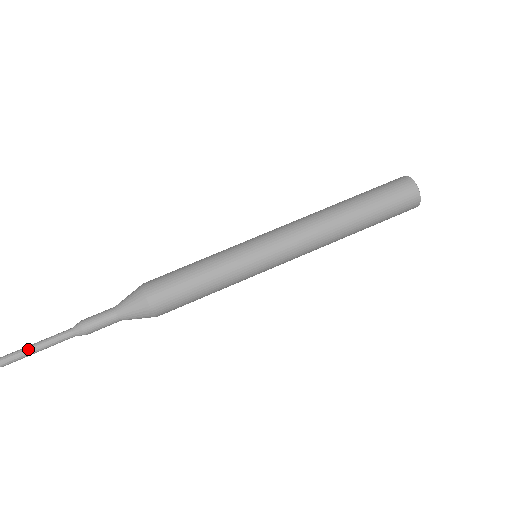
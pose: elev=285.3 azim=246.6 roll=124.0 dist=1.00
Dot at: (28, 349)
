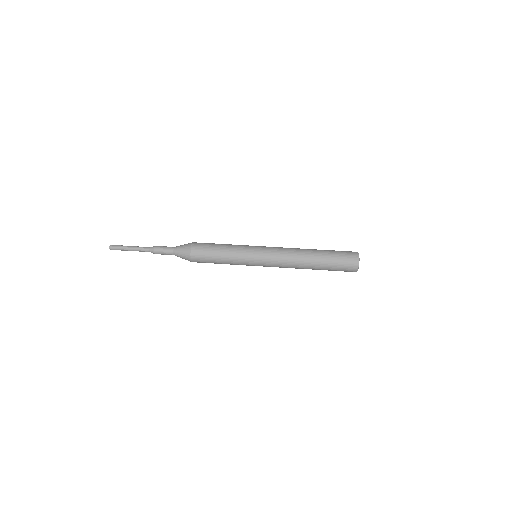
Dot at: (126, 246)
